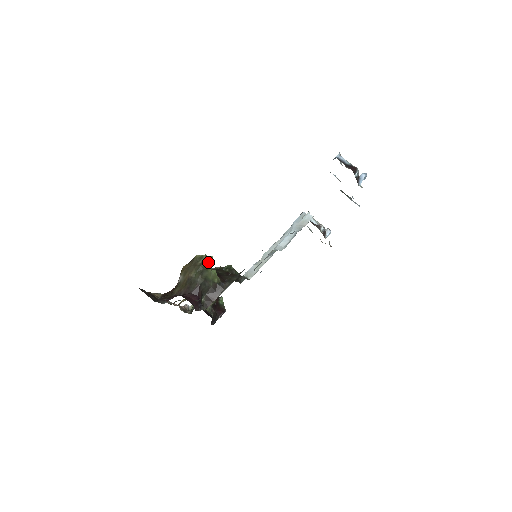
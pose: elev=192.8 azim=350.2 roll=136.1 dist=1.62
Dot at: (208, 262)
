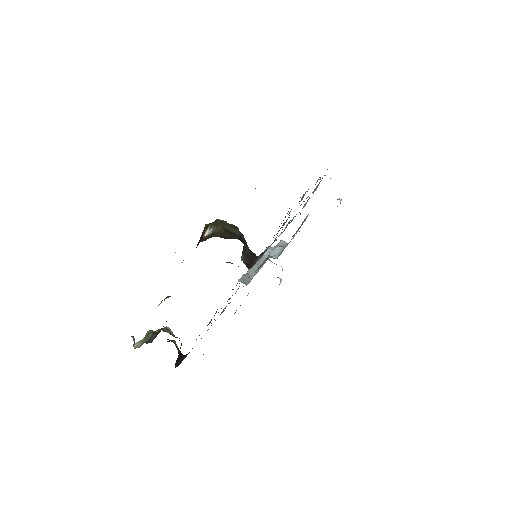
Dot at: occluded
